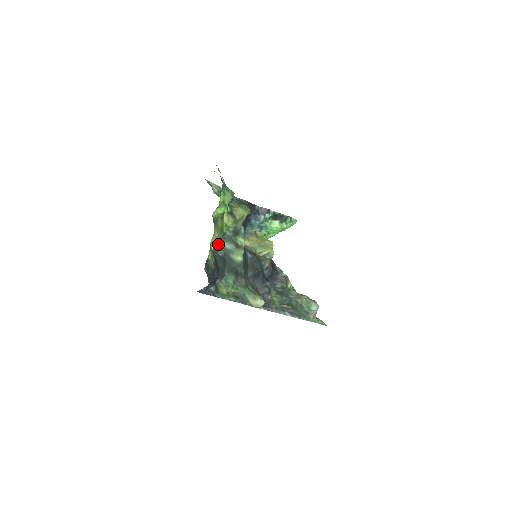
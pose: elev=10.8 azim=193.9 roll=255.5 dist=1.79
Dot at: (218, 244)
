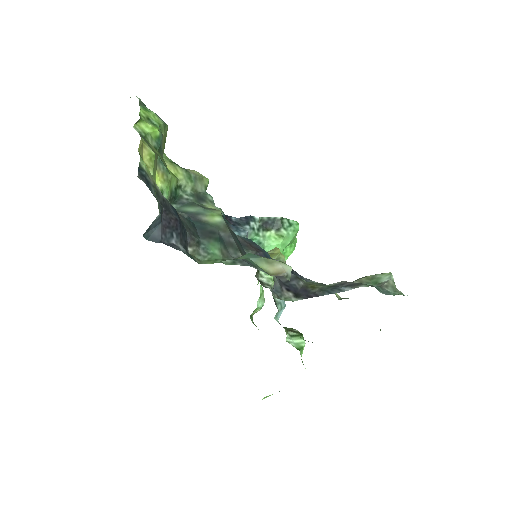
Dot at: occluded
